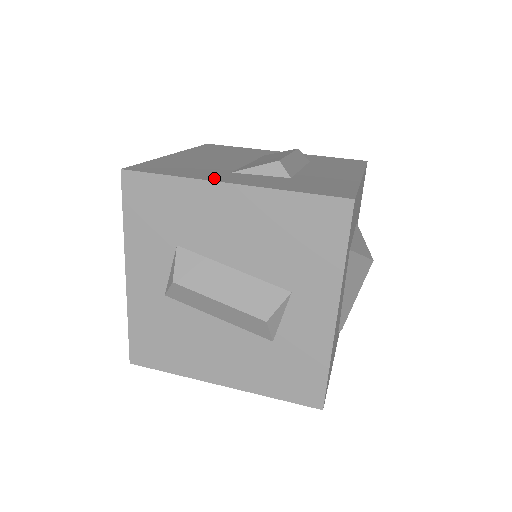
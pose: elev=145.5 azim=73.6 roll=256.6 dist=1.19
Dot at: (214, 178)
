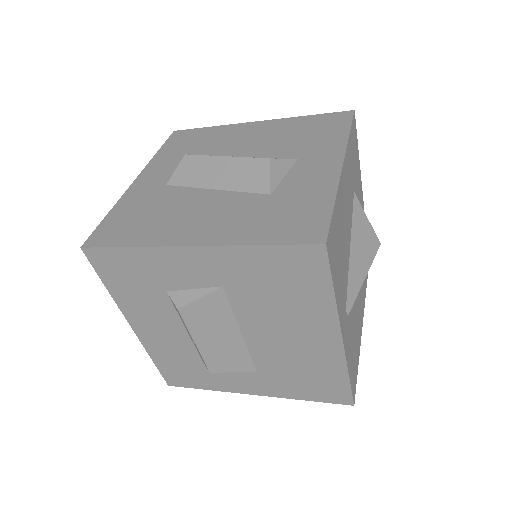
Dot at: occluded
